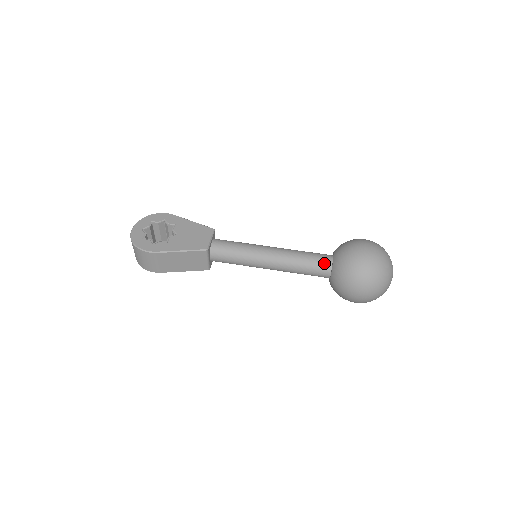
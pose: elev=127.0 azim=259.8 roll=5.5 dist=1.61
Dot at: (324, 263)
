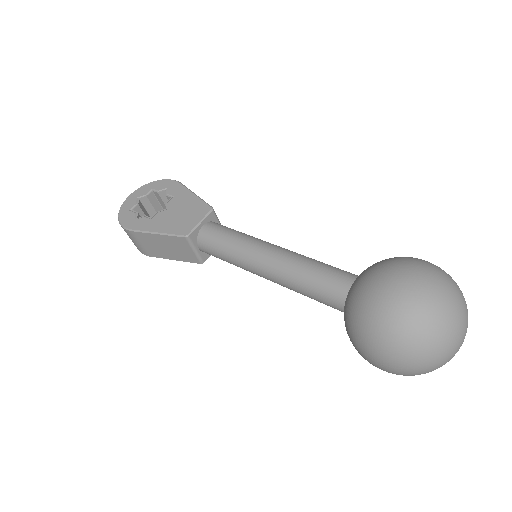
Dot at: (337, 289)
